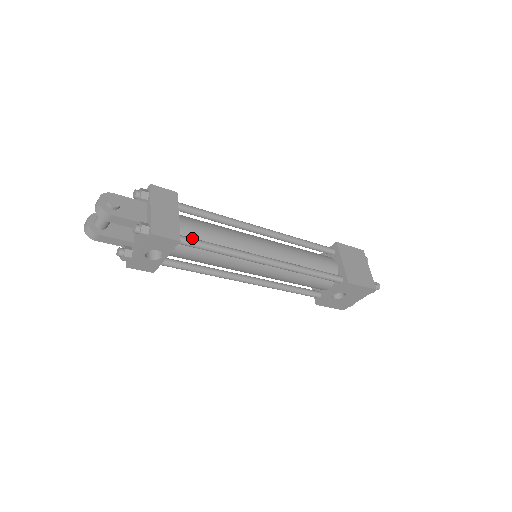
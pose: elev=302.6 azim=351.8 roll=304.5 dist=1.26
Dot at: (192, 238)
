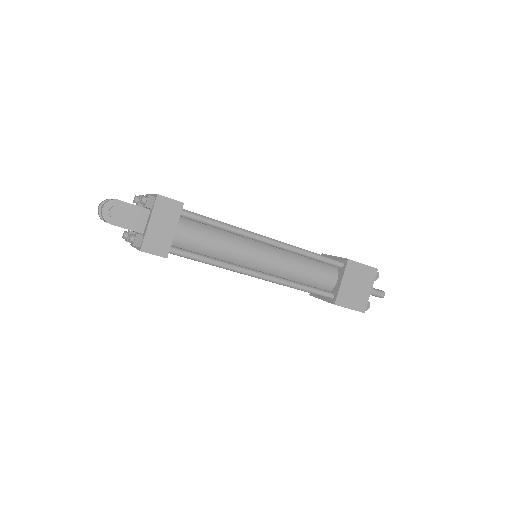
Dot at: (183, 251)
